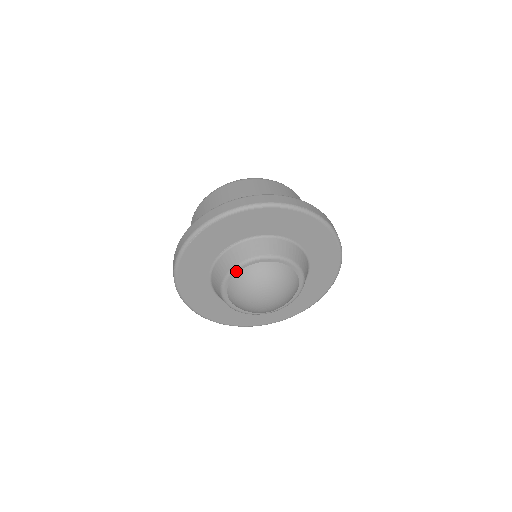
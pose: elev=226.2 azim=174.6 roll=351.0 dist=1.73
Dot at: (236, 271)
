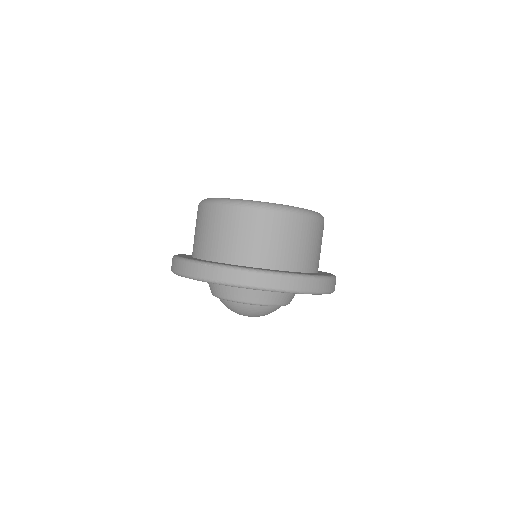
Dot at: (258, 305)
